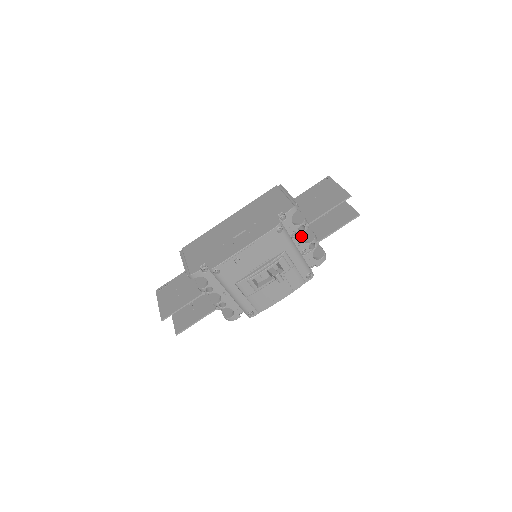
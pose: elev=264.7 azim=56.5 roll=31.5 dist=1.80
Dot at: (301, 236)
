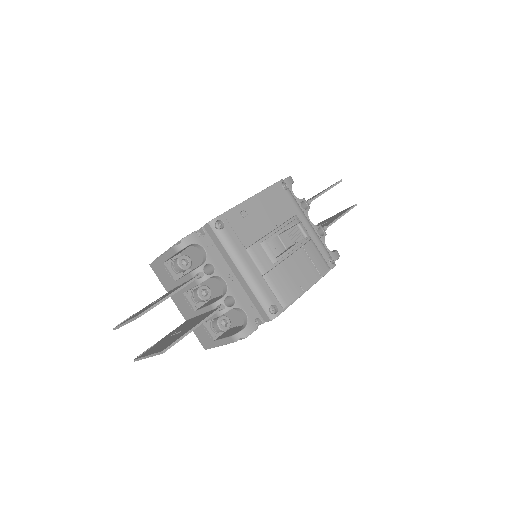
Dot at: (306, 213)
